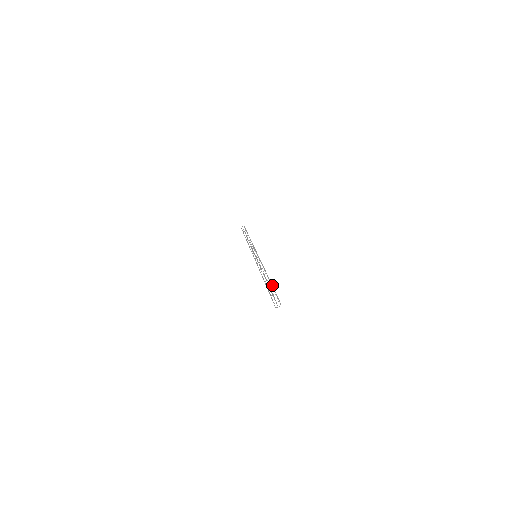
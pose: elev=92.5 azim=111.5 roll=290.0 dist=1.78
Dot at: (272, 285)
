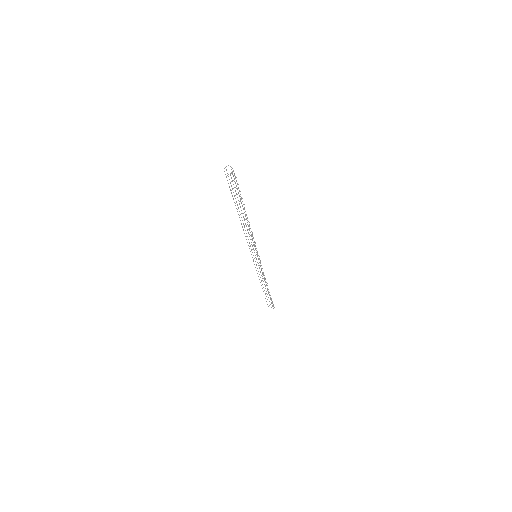
Dot at: occluded
